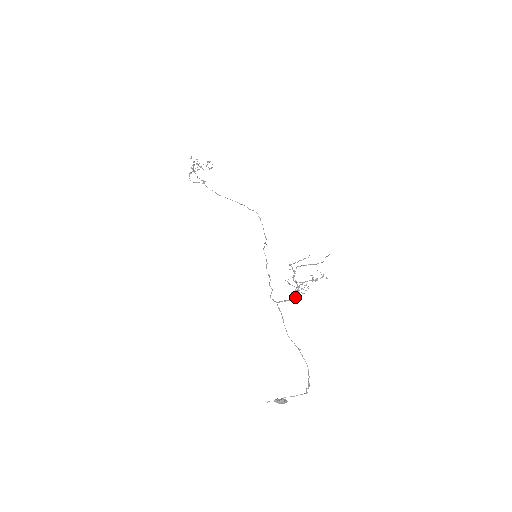
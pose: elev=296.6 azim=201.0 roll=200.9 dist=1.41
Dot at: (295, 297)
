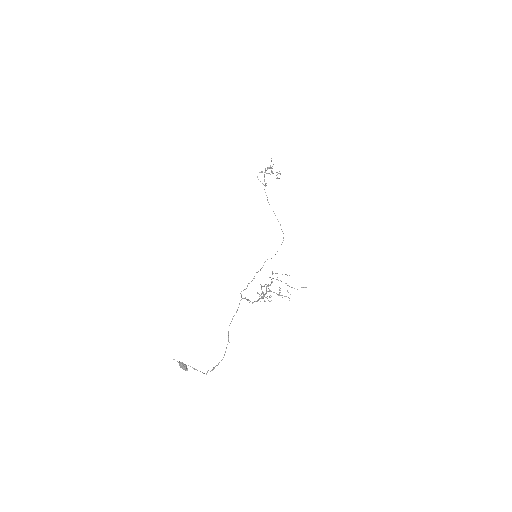
Dot at: (257, 301)
